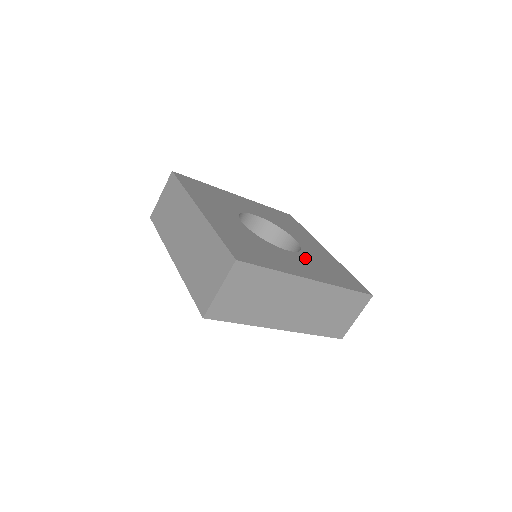
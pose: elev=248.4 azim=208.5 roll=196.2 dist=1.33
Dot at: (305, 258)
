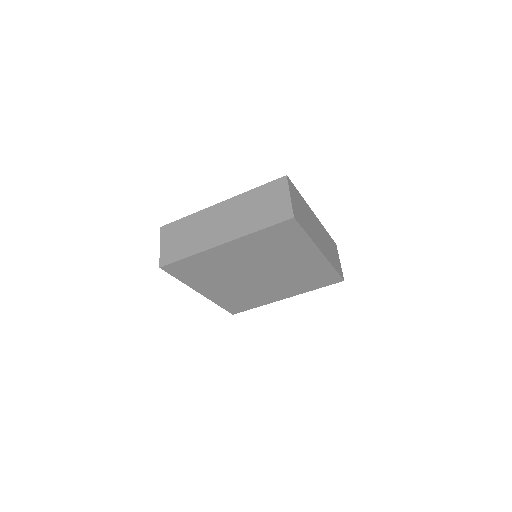
Dot at: occluded
